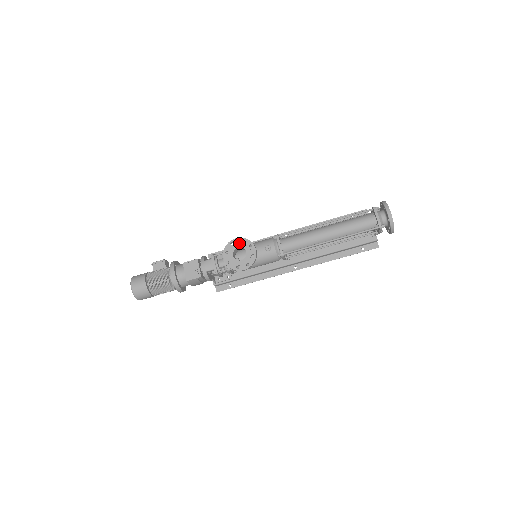
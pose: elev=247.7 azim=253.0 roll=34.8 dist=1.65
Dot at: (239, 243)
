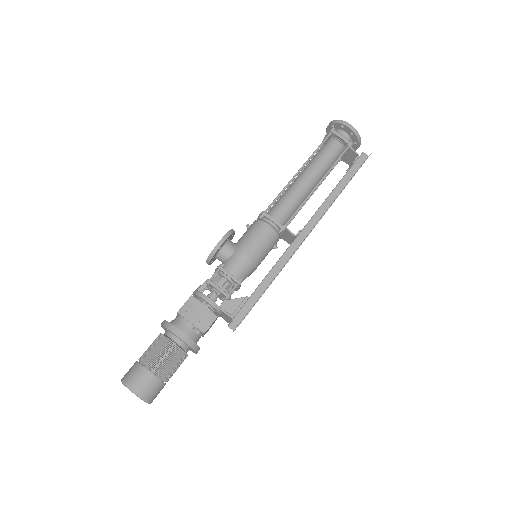
Dot at: occluded
